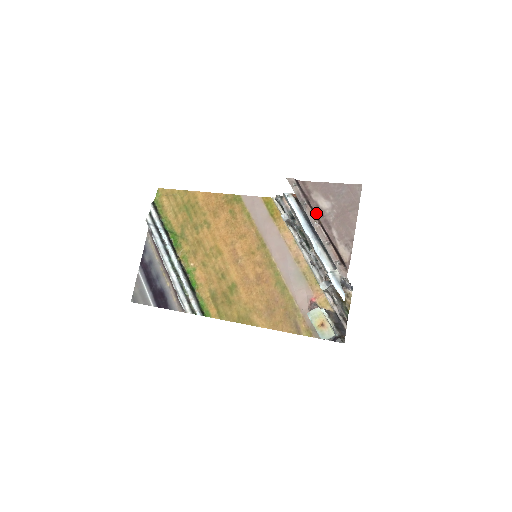
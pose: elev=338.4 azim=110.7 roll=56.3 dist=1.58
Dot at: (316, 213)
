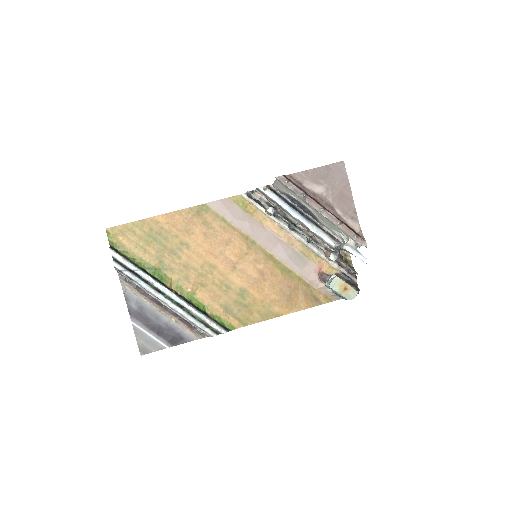
Dot at: (316, 200)
